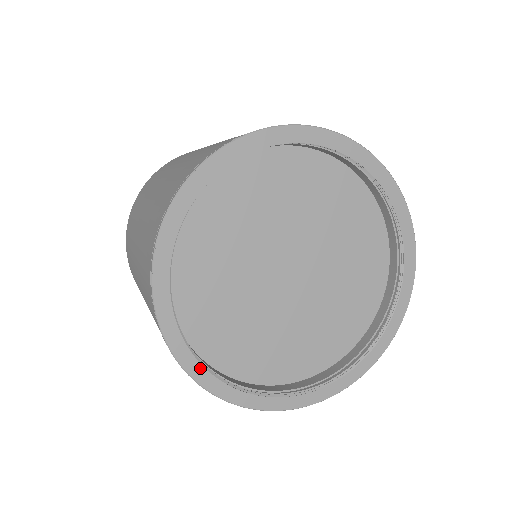
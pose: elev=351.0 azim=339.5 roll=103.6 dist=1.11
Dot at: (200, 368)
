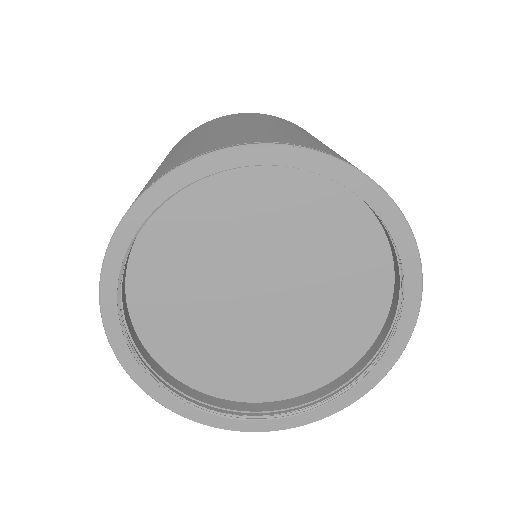
Dot at: (117, 266)
